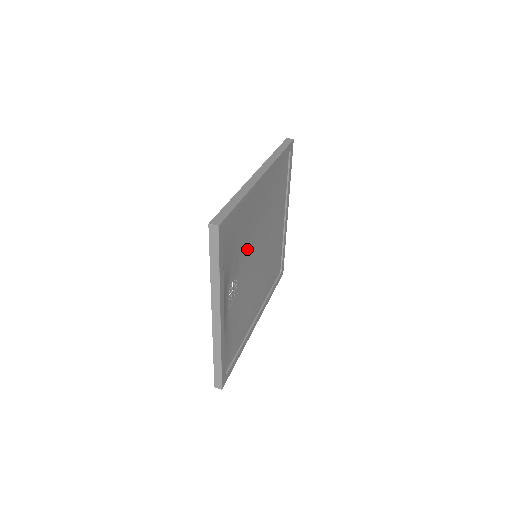
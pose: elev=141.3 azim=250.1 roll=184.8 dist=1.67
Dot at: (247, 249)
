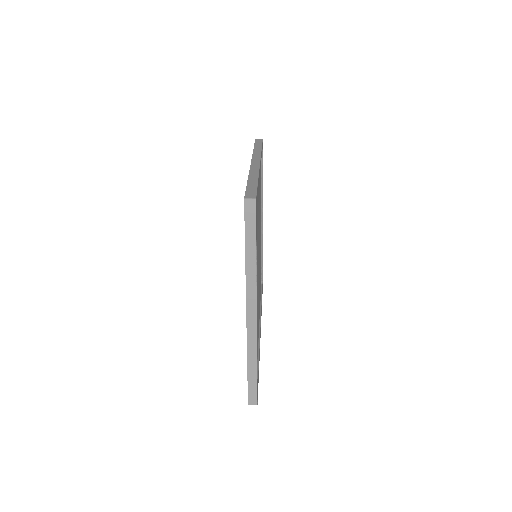
Dot at: occluded
